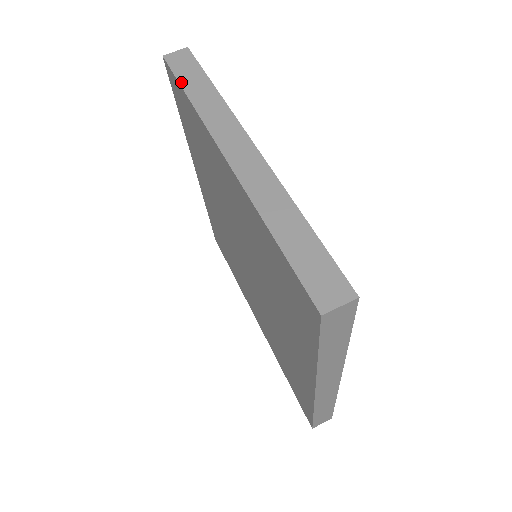
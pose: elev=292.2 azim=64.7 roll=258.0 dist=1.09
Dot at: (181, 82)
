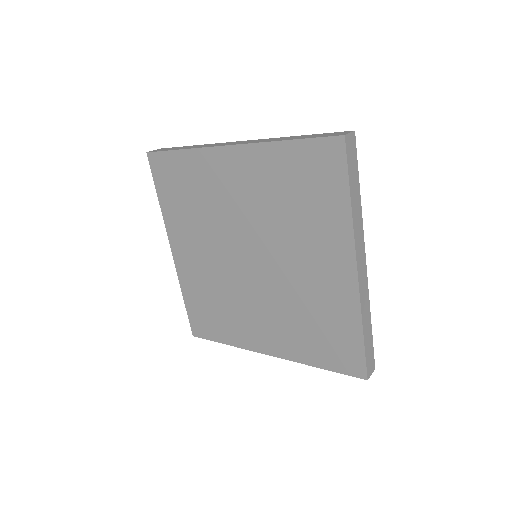
Dot at: (171, 150)
